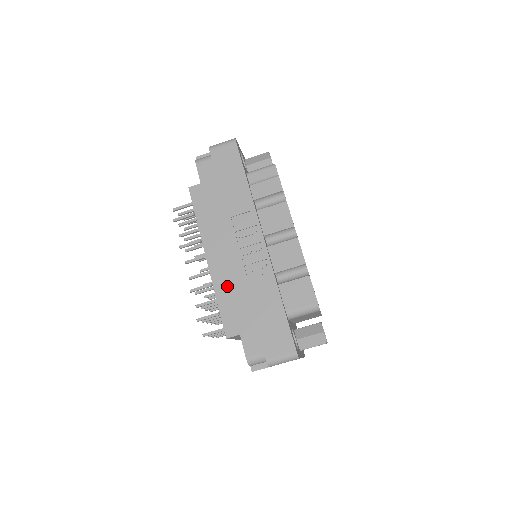
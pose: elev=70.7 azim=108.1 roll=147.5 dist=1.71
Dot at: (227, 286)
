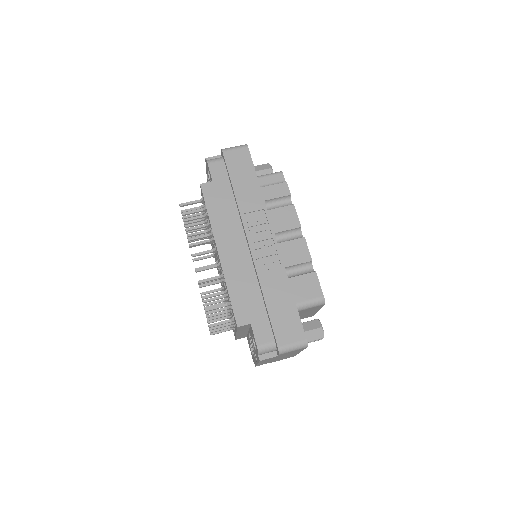
Dot at: (238, 277)
